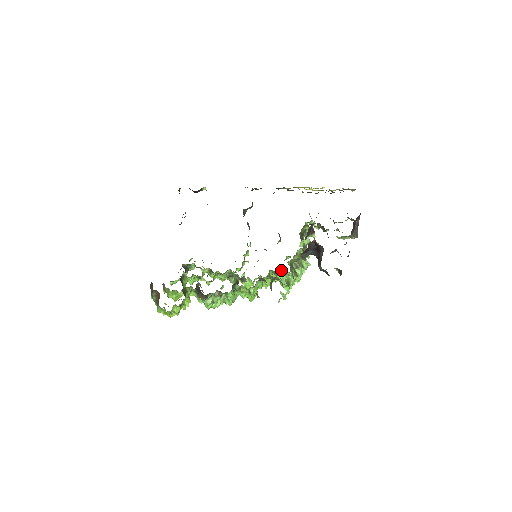
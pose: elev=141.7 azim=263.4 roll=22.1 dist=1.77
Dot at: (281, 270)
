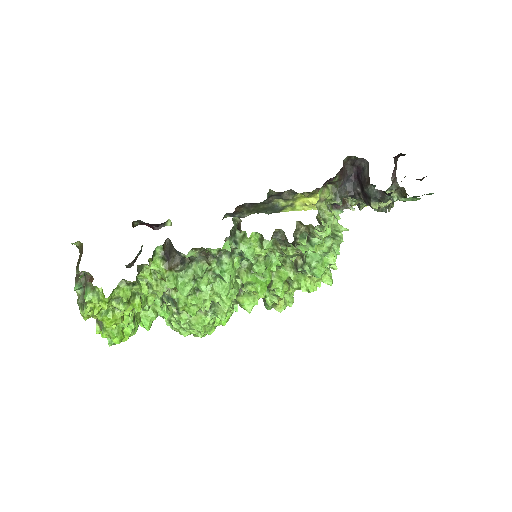
Dot at: occluded
